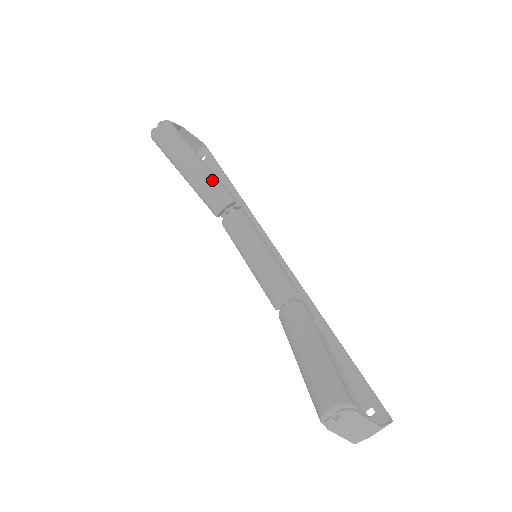
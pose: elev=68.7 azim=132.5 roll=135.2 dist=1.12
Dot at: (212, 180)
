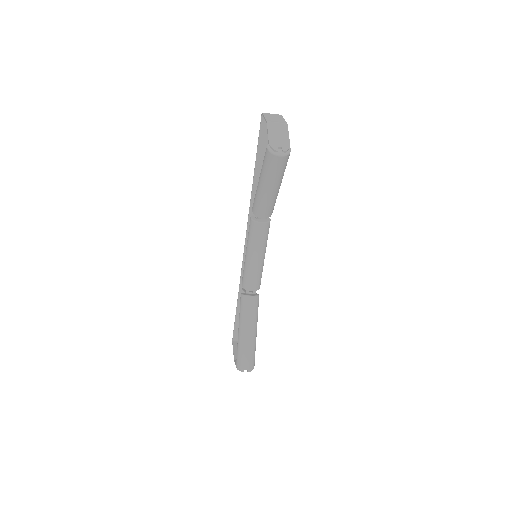
Dot at: (275, 202)
